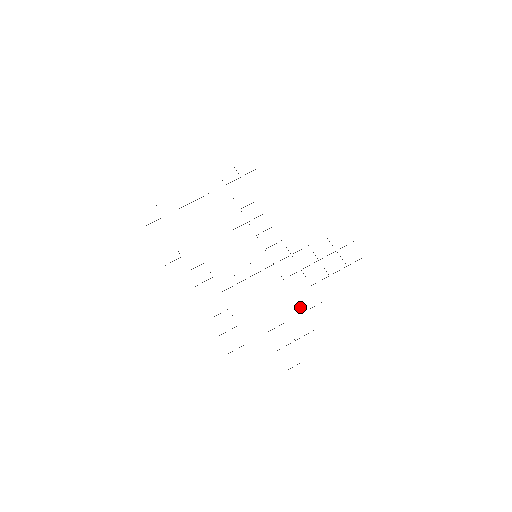
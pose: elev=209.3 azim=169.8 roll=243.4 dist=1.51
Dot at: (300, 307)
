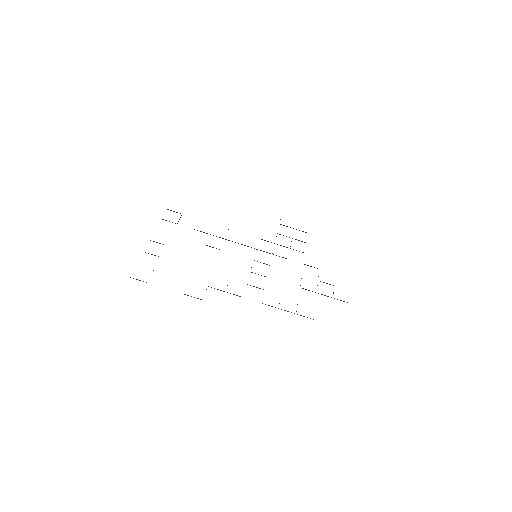
Dot at: occluded
